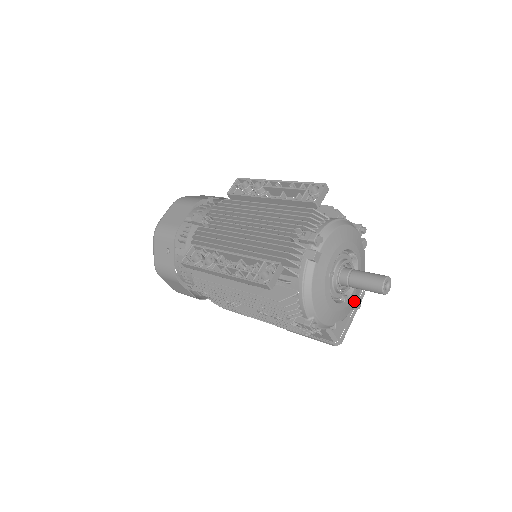
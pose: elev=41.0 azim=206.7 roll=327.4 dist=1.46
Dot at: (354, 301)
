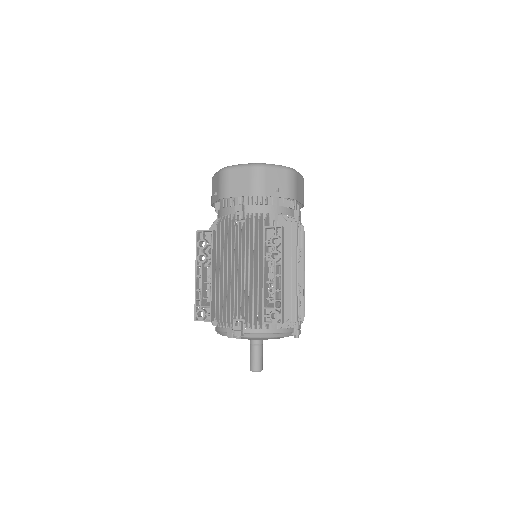
Dot at: occluded
